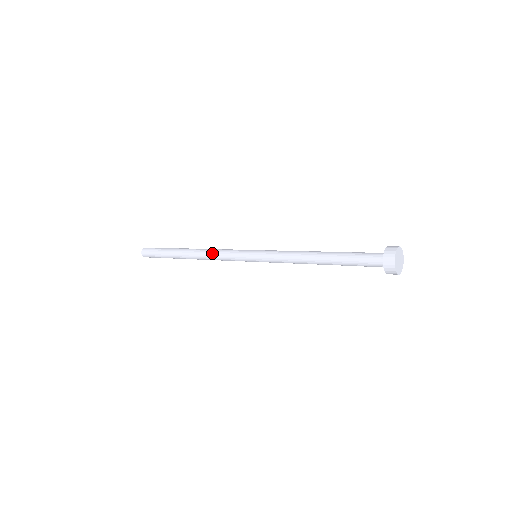
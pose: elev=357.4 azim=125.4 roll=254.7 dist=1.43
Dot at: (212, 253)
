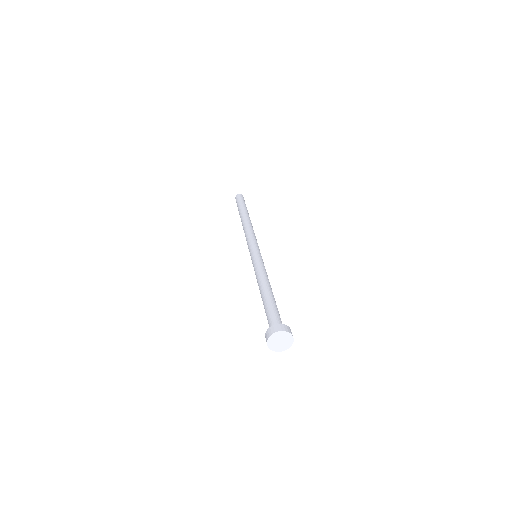
Dot at: (245, 233)
